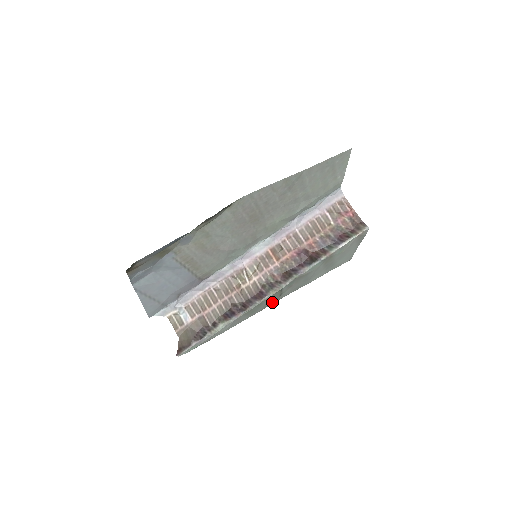
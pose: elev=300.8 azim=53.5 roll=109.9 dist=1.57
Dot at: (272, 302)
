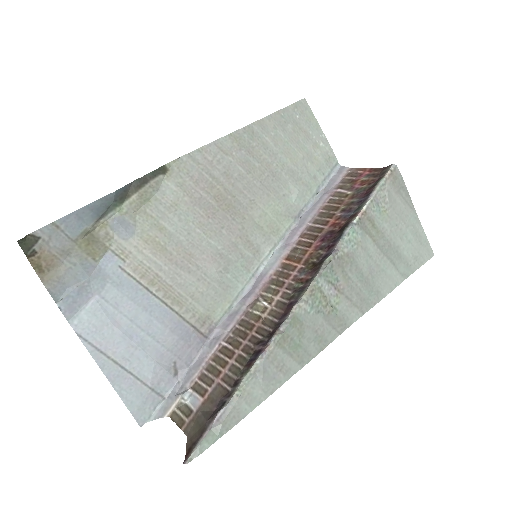
Dot at: (330, 333)
